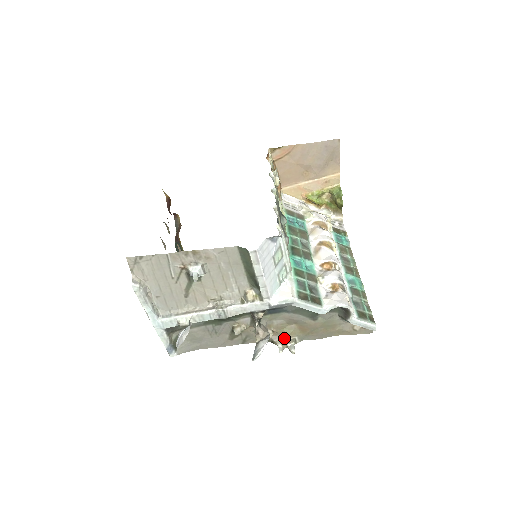
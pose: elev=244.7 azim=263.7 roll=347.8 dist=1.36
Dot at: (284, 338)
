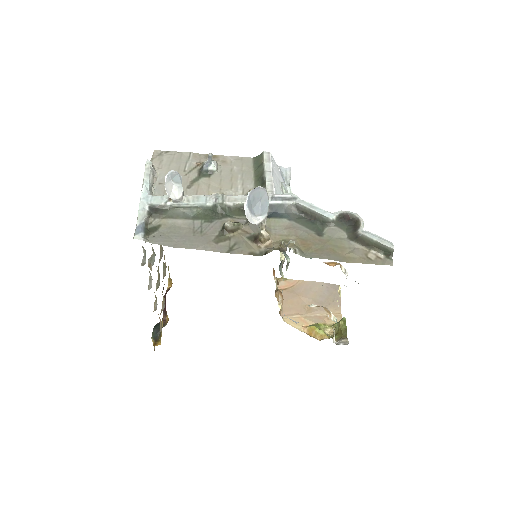
Dot at: (282, 242)
